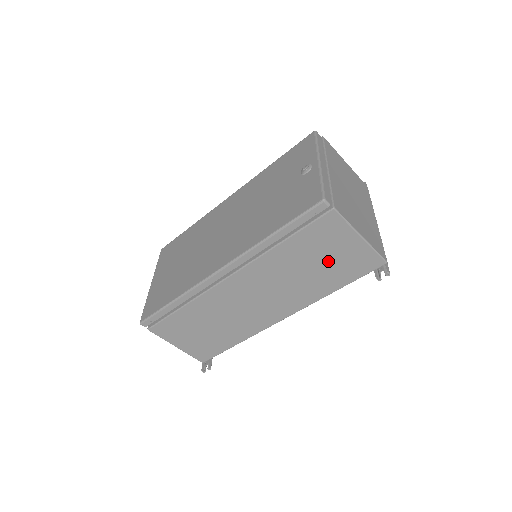
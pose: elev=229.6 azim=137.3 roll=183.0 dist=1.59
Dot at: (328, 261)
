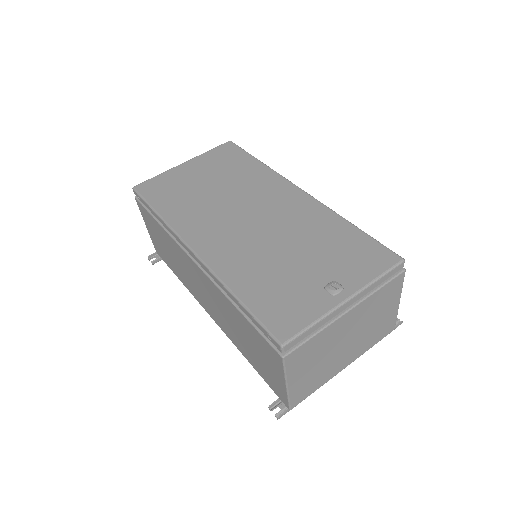
Dot at: (257, 355)
